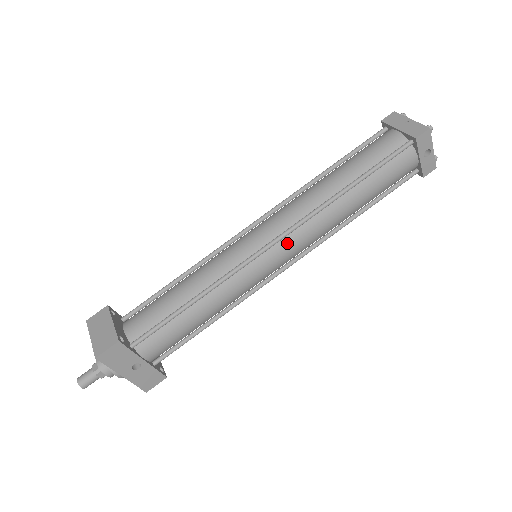
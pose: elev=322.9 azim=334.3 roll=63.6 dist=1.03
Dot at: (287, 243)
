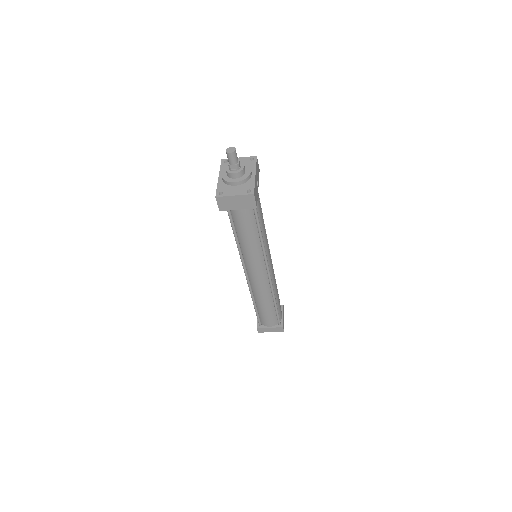
Dot at: occluded
